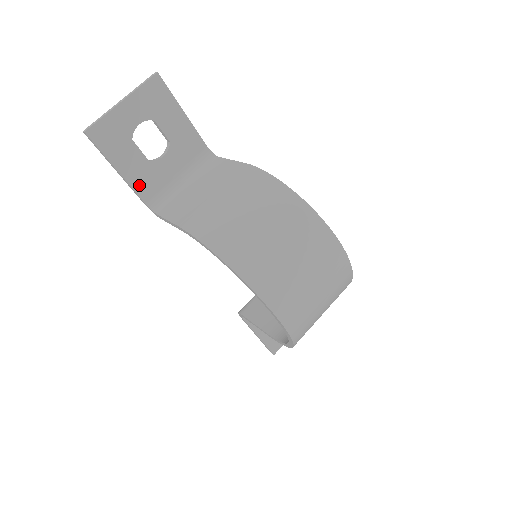
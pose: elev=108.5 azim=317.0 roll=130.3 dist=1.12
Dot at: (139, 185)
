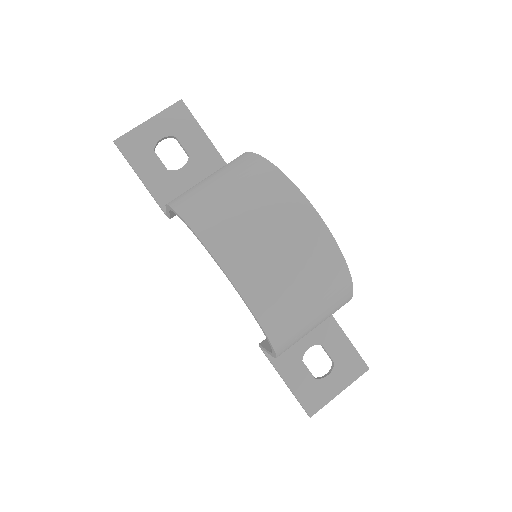
Dot at: (157, 190)
